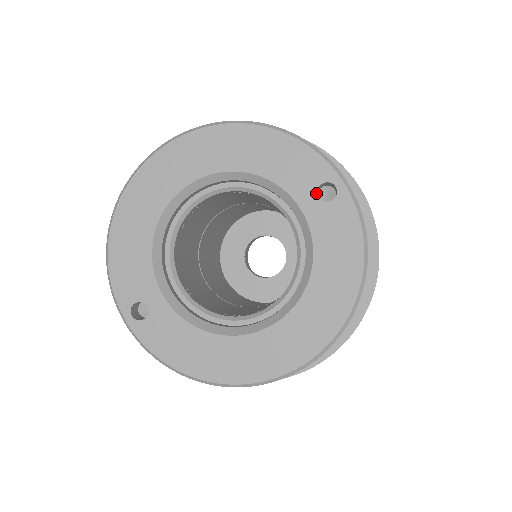
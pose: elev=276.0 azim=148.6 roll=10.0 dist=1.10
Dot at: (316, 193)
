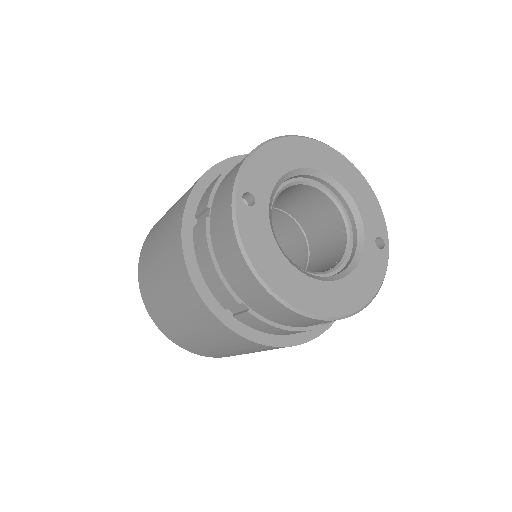
Dot at: (375, 238)
